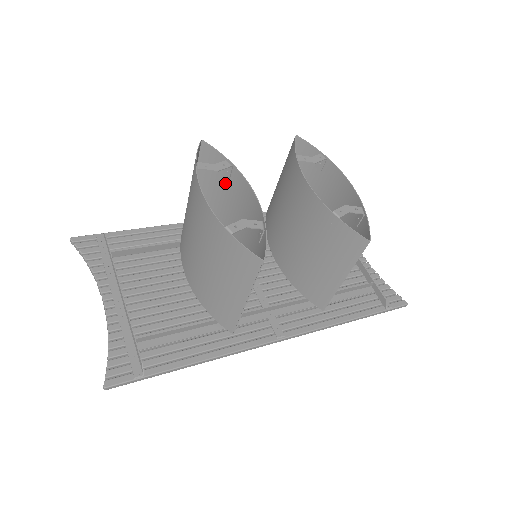
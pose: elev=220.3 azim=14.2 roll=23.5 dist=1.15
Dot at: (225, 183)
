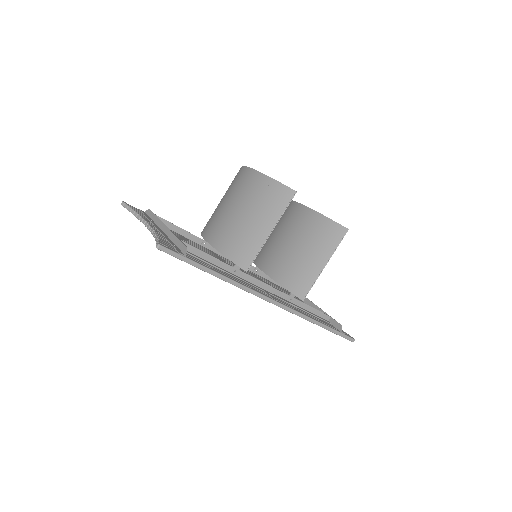
Dot at: occluded
